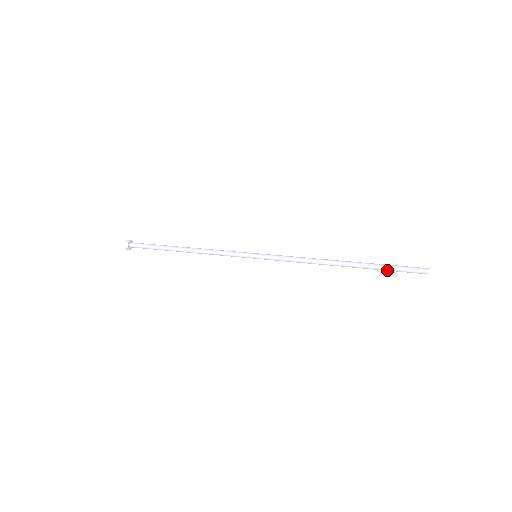
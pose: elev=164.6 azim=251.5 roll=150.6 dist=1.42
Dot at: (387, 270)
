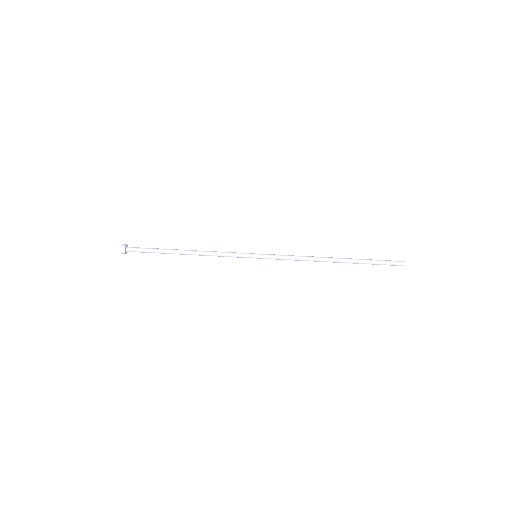
Dot at: (371, 263)
